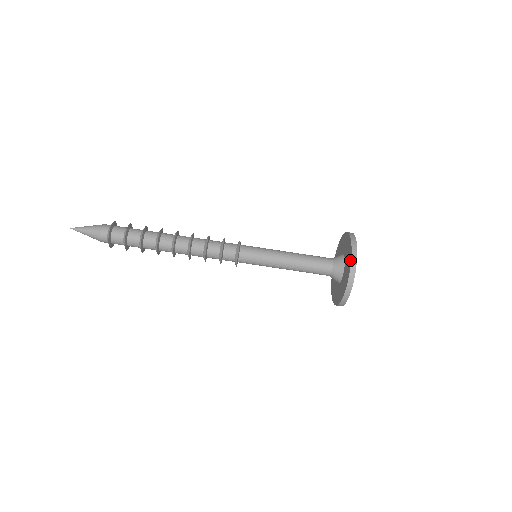
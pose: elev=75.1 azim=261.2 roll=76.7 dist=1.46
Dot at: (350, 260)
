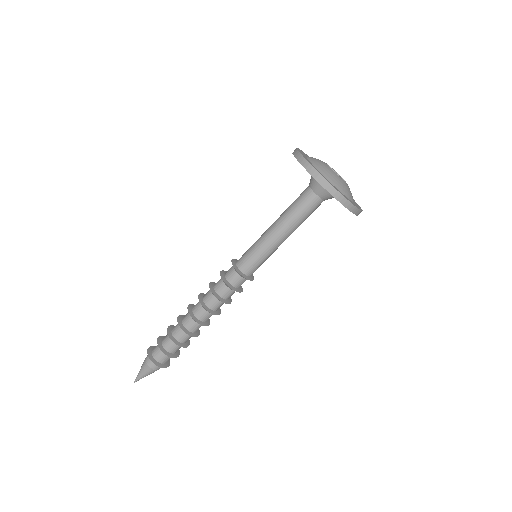
Dot at: (297, 160)
